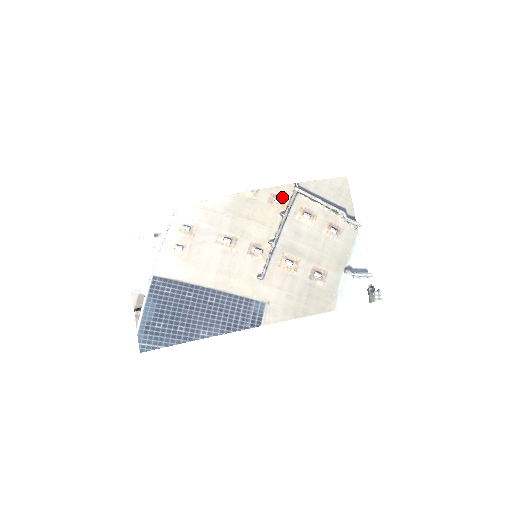
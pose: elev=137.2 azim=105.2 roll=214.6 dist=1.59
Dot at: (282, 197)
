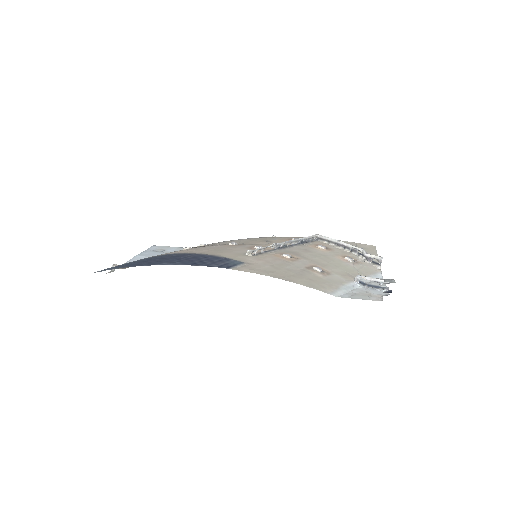
Dot at: occluded
